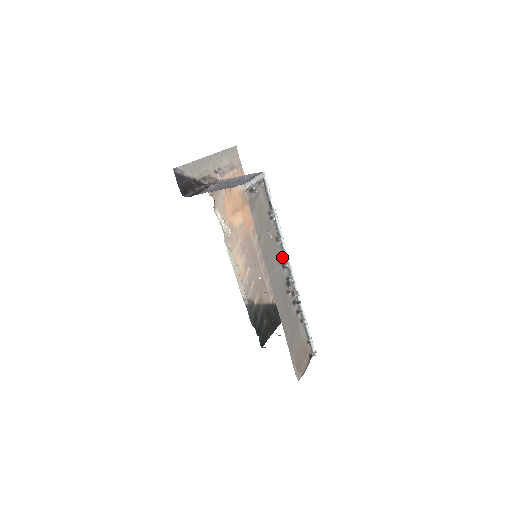
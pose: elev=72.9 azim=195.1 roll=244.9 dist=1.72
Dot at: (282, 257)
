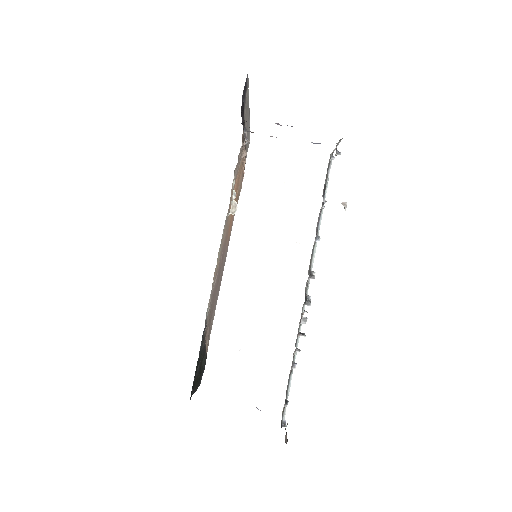
Dot at: (310, 261)
